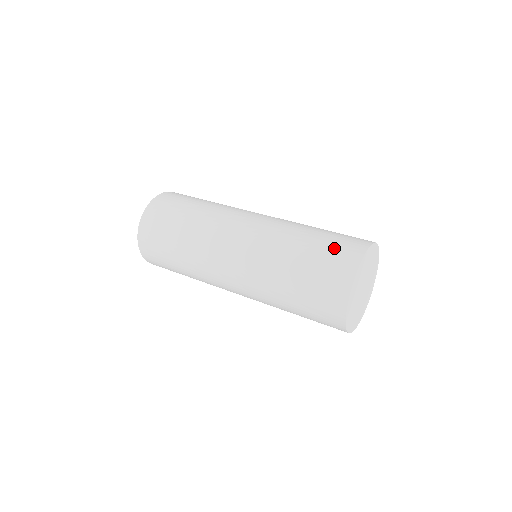
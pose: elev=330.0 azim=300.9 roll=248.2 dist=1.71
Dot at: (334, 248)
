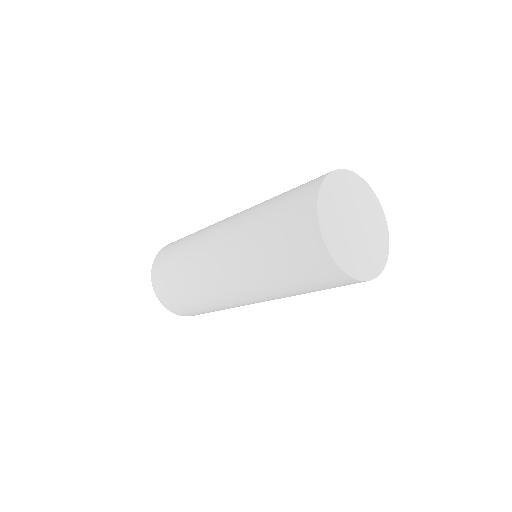
Dot at: (296, 191)
